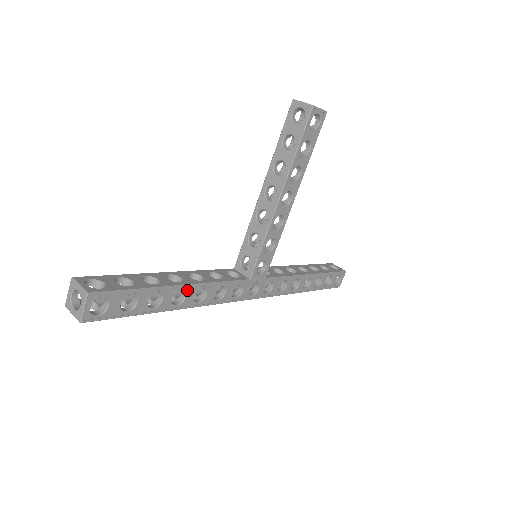
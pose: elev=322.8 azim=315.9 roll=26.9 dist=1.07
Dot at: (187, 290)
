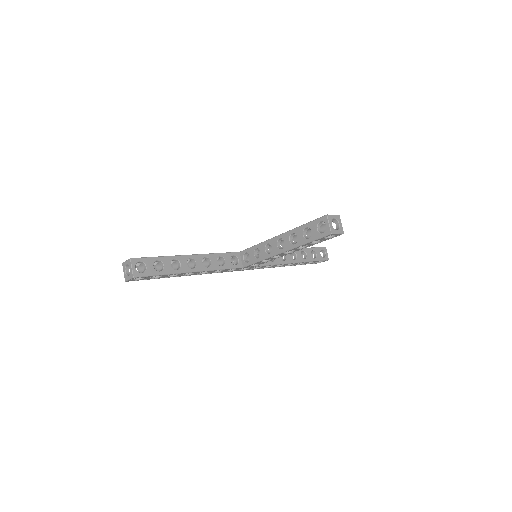
Dot at: (195, 272)
